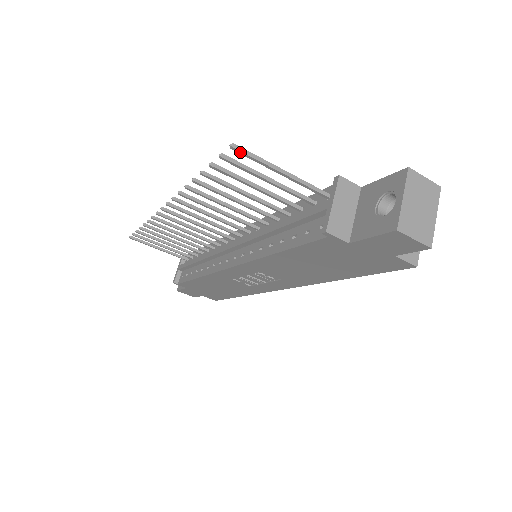
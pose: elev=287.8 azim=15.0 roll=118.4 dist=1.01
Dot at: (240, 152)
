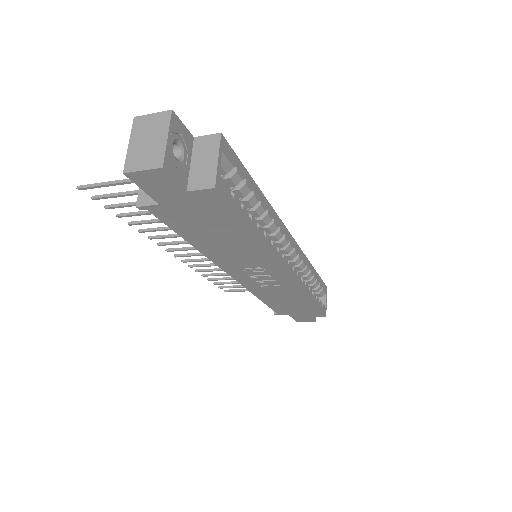
Dot at: (84, 189)
